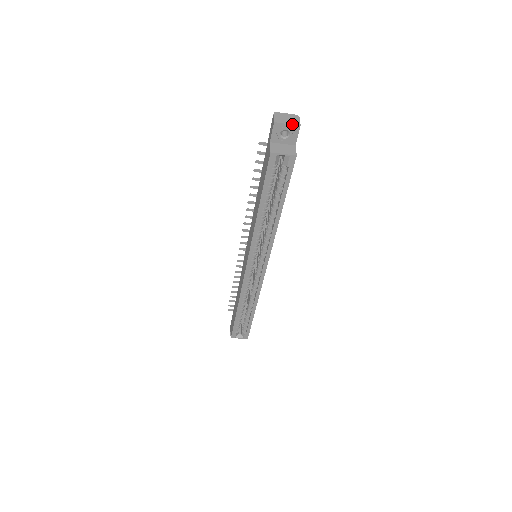
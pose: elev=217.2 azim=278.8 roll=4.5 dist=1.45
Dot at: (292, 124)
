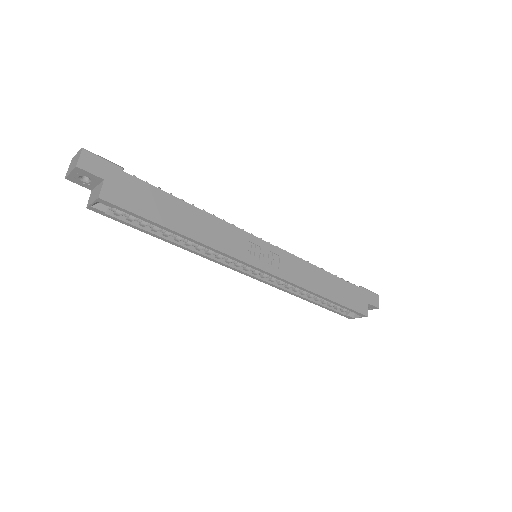
Dot at: (72, 170)
